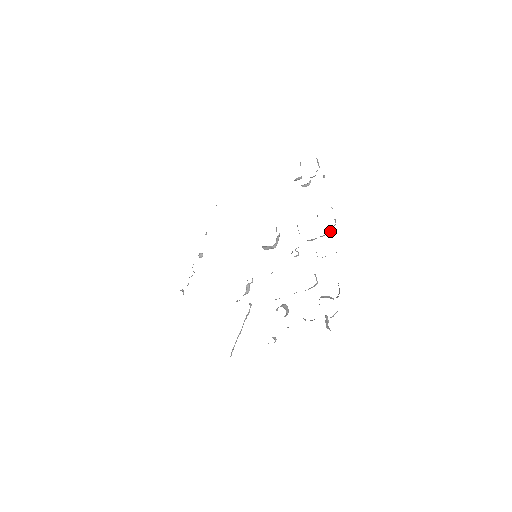
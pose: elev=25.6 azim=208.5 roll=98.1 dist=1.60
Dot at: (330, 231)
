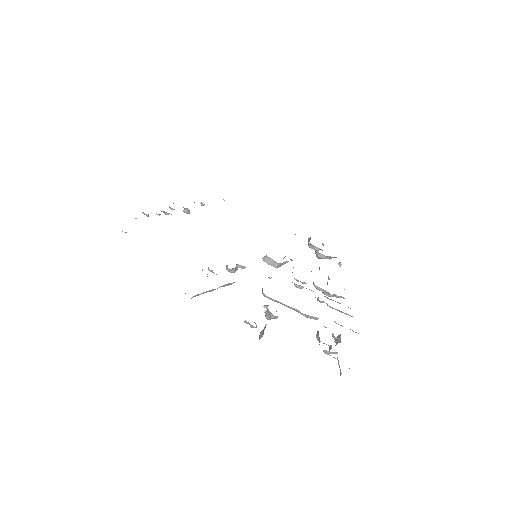
Dot at: (338, 297)
